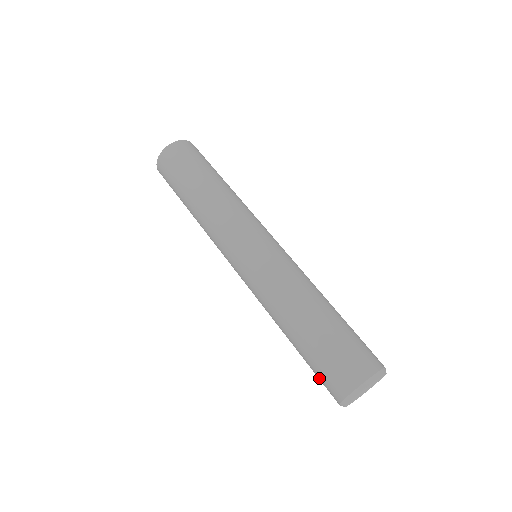
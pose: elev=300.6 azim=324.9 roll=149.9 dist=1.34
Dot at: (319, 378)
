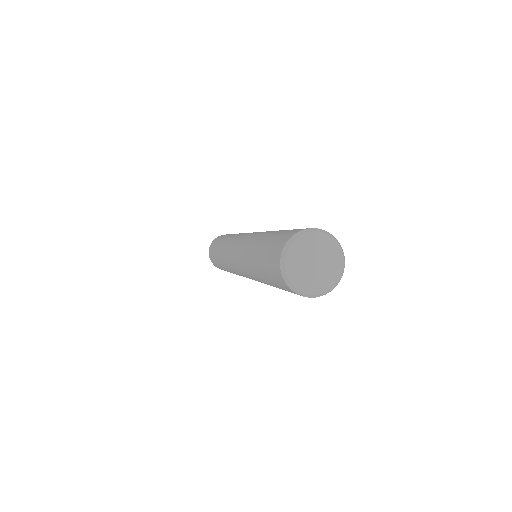
Dot at: (275, 282)
